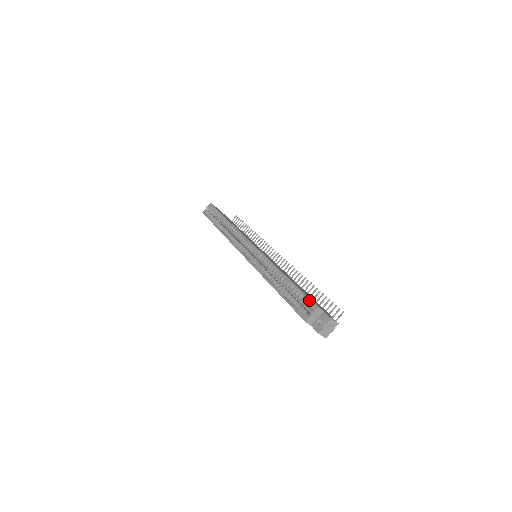
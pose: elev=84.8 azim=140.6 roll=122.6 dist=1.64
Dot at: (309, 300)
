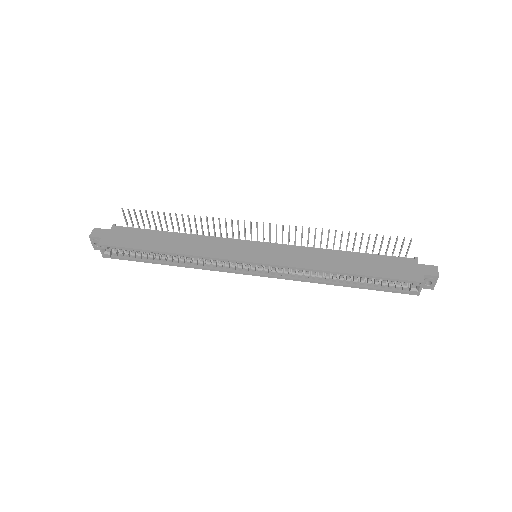
Dot at: (407, 282)
